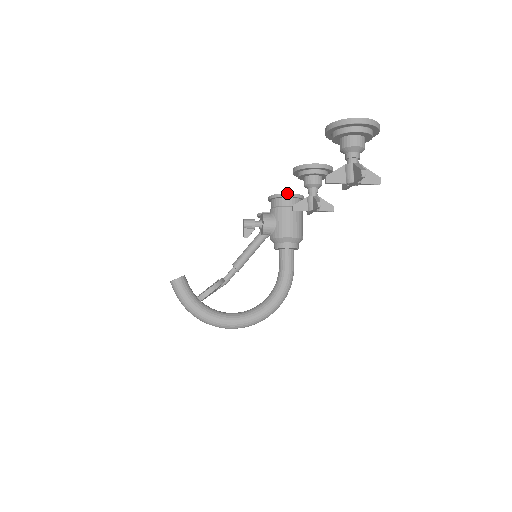
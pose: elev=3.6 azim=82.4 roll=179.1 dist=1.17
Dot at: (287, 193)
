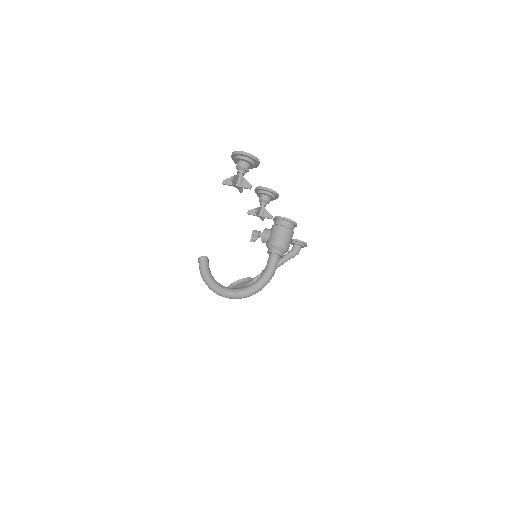
Dot at: occluded
